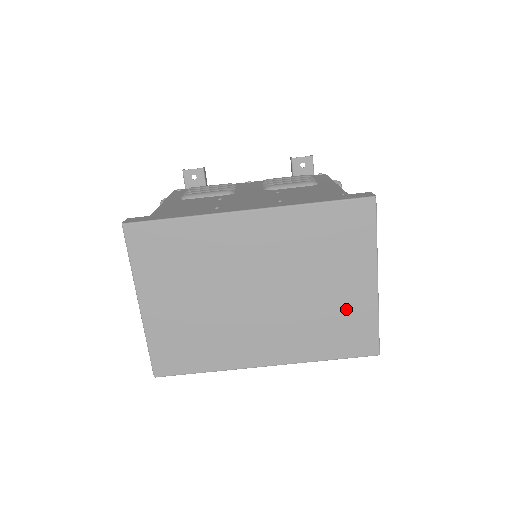
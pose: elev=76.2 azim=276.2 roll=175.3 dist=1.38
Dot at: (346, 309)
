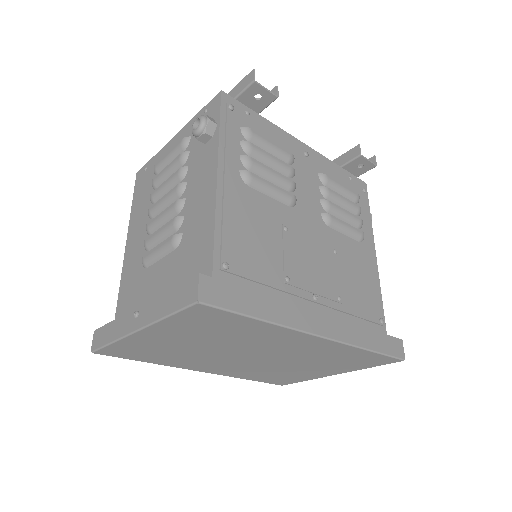
Dot at: (297, 375)
